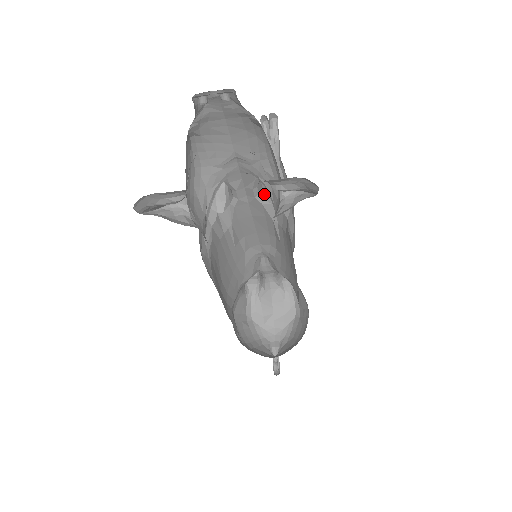
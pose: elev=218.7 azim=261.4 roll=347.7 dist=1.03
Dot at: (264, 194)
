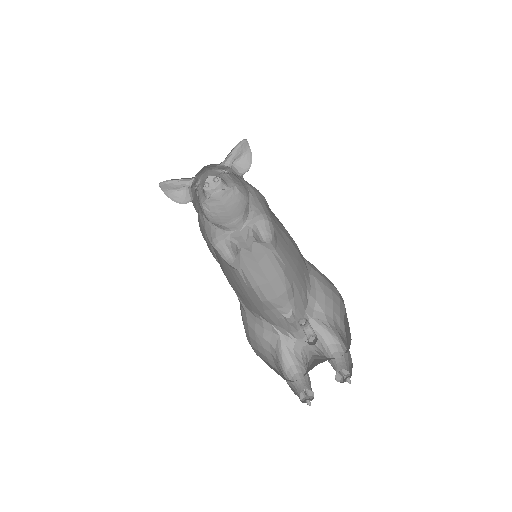
Dot at: occluded
